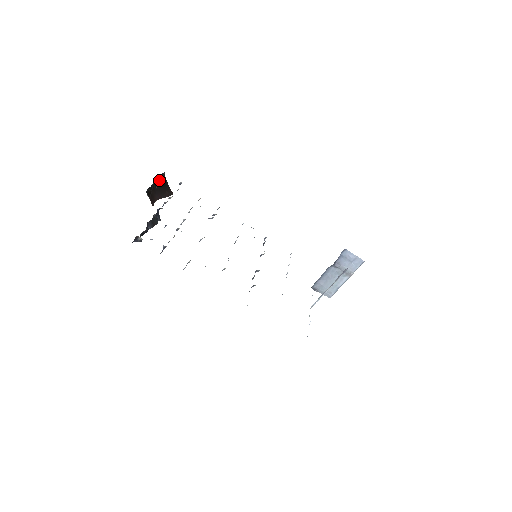
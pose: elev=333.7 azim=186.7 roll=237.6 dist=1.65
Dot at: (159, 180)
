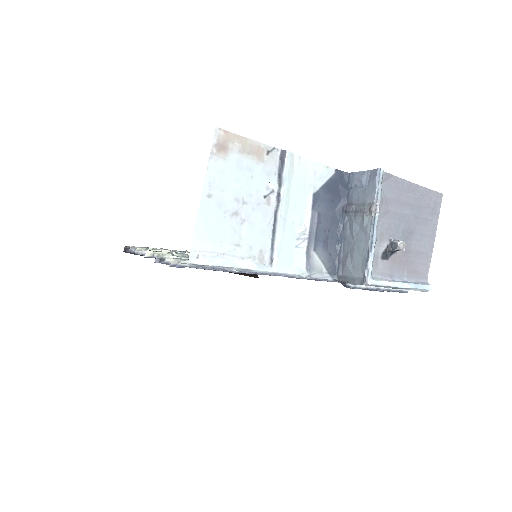
Dot at: occluded
